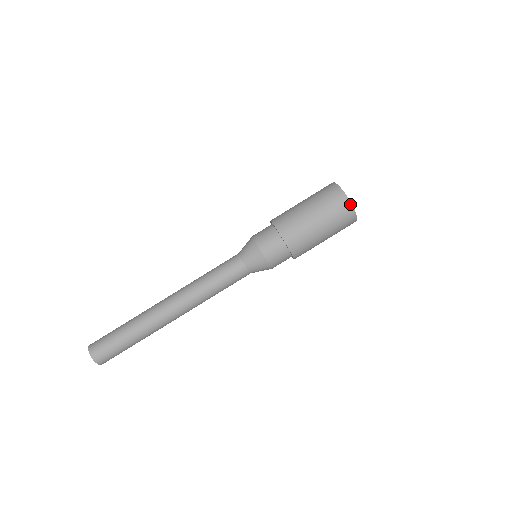
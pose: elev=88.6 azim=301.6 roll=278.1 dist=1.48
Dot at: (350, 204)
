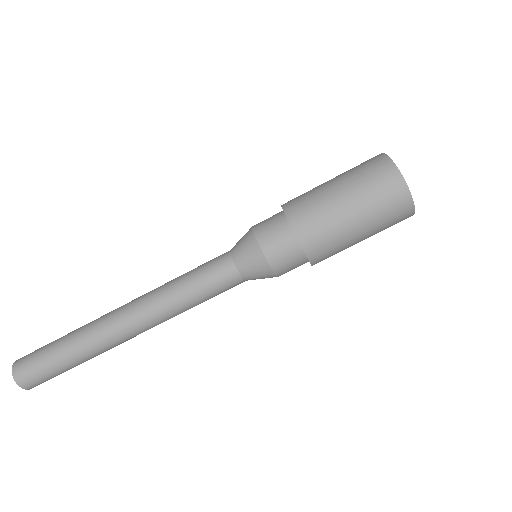
Dot at: (413, 212)
